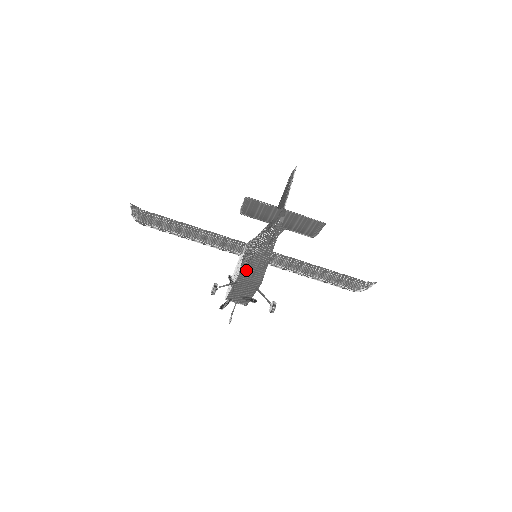
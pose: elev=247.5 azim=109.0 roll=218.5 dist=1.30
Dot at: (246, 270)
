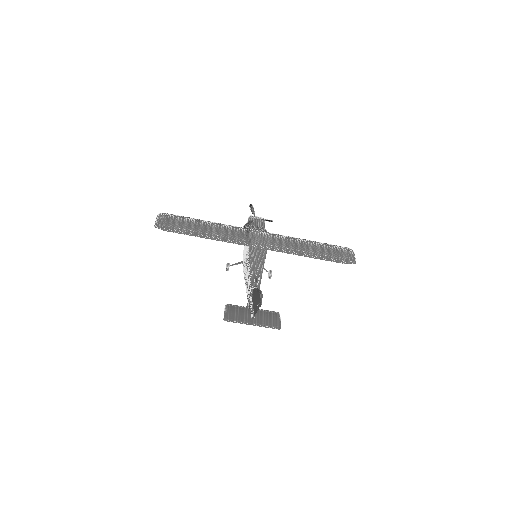
Dot at: occluded
